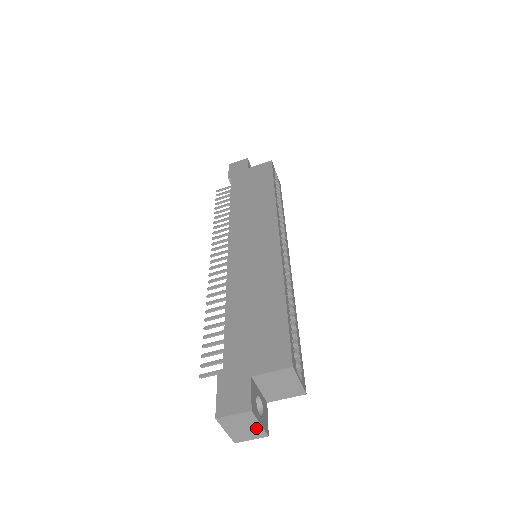
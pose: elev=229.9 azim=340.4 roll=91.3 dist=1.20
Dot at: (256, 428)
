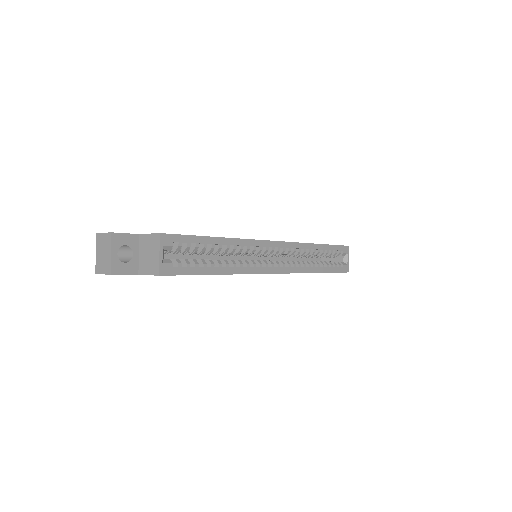
Dot at: (108, 258)
